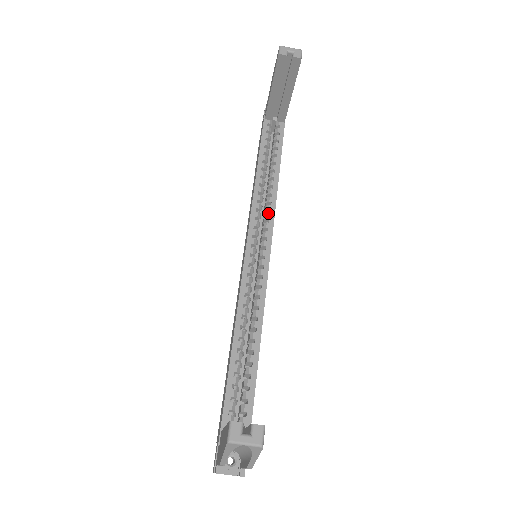
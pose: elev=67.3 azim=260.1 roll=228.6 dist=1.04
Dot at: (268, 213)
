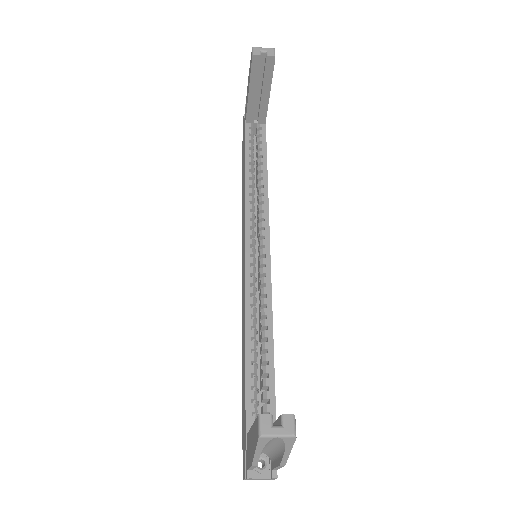
Dot at: (262, 213)
